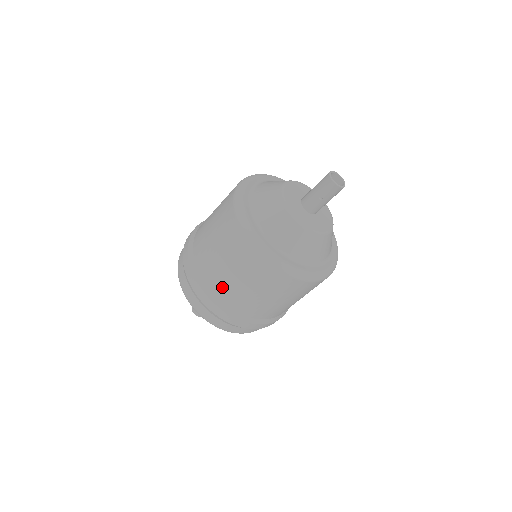
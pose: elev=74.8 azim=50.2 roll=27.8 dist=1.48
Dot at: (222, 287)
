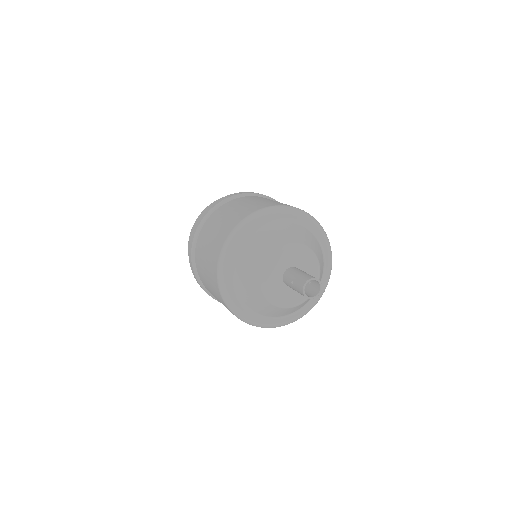
Dot at: (201, 242)
